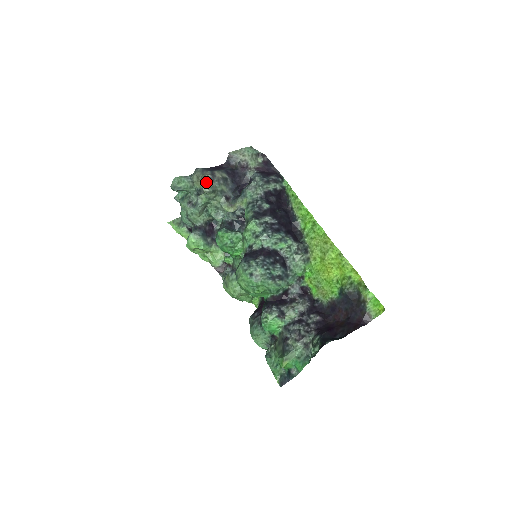
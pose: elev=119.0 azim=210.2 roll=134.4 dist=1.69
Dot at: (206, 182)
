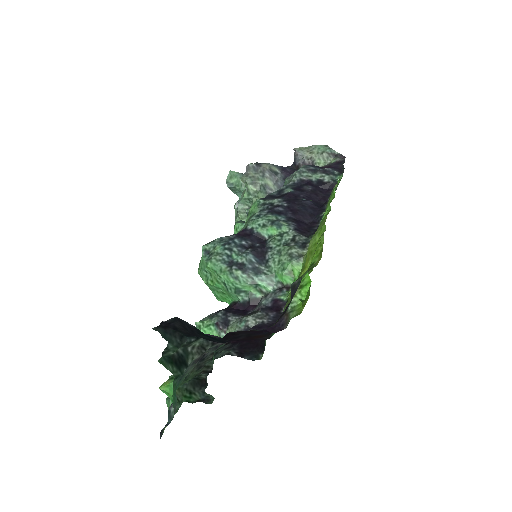
Dot at: (248, 171)
